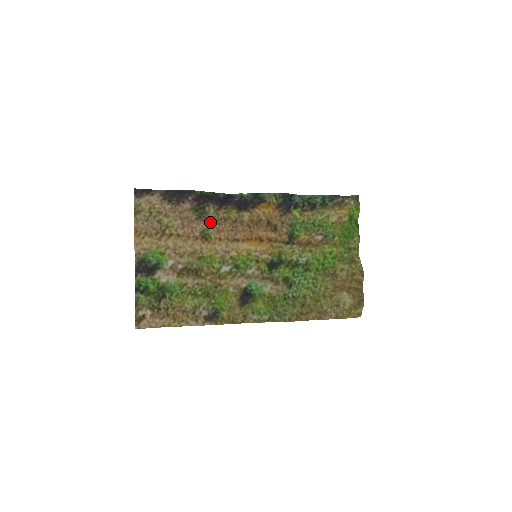
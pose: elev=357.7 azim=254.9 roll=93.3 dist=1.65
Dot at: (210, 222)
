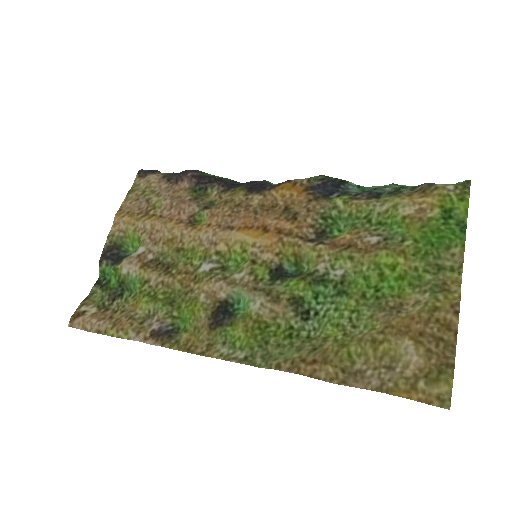
Dot at: (207, 206)
